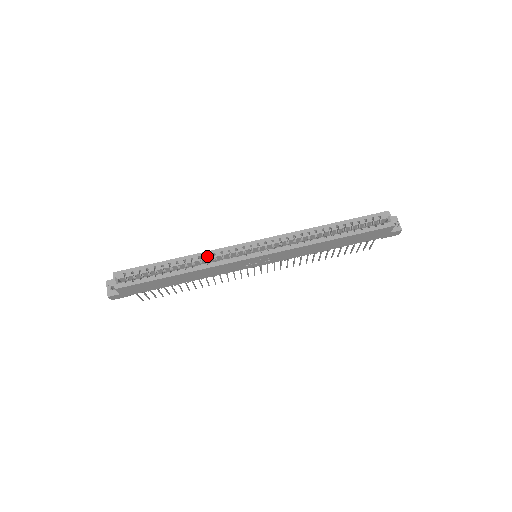
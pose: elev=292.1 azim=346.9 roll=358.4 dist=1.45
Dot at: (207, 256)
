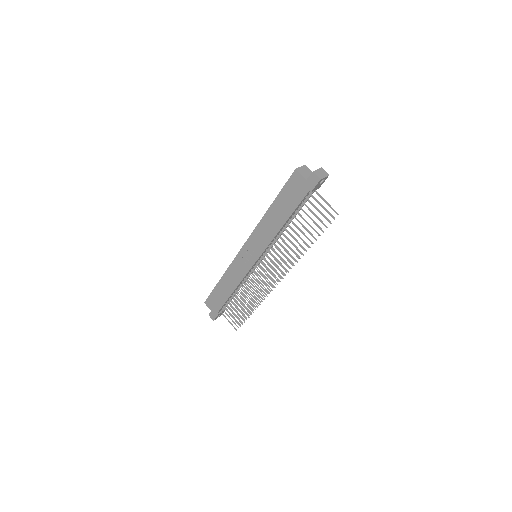
Dot at: occluded
